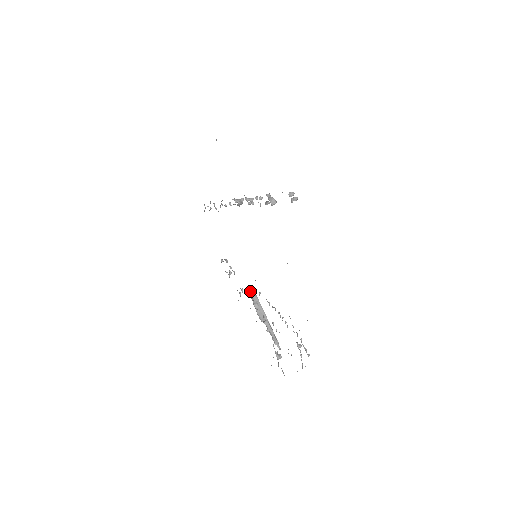
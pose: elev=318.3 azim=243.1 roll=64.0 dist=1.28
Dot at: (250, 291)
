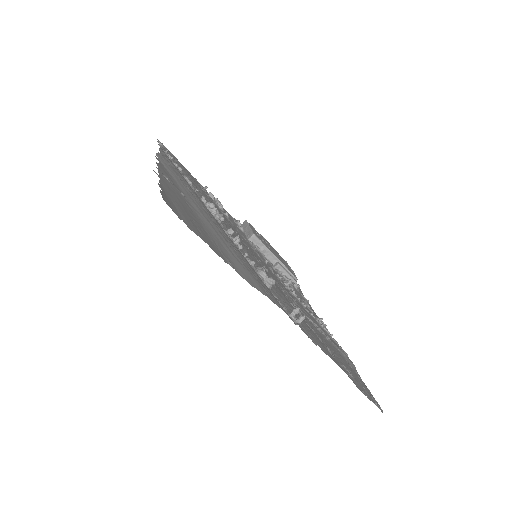
Dot at: (252, 239)
